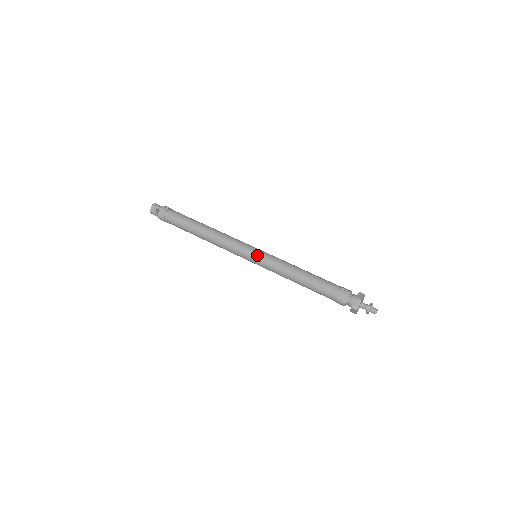
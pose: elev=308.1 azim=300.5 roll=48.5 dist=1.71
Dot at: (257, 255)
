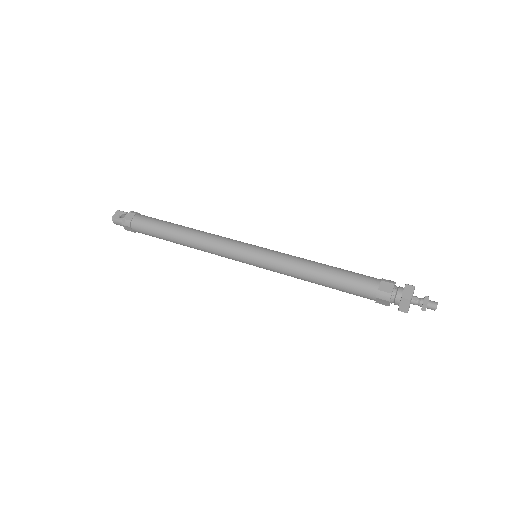
Dot at: (259, 249)
